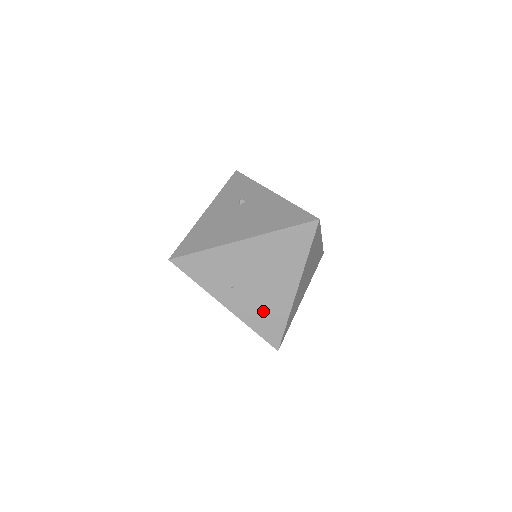
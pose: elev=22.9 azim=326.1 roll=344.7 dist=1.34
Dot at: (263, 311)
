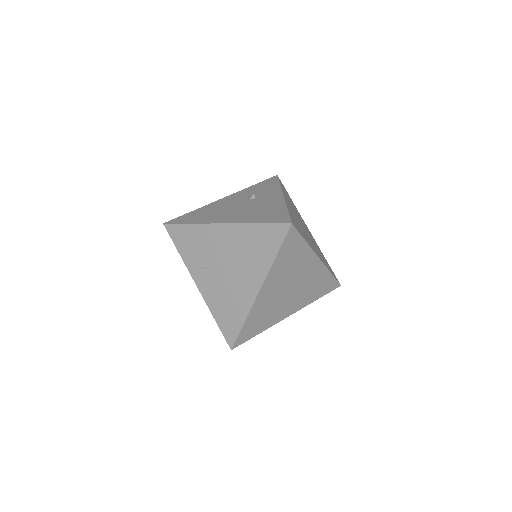
Dot at: (226, 302)
